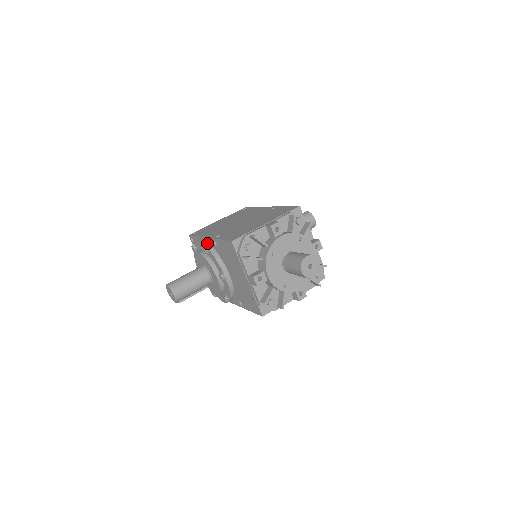
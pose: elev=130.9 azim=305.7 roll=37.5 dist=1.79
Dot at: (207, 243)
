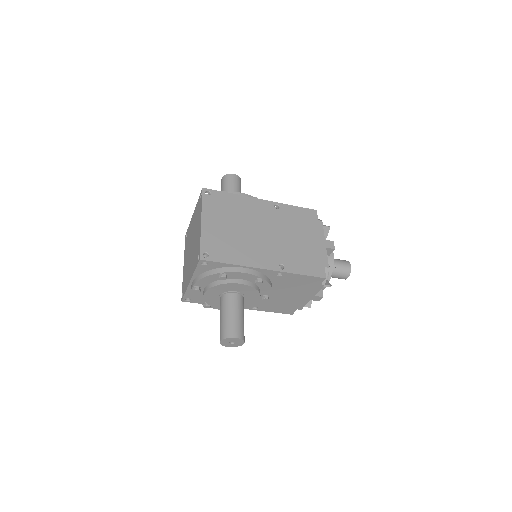
Dot at: (260, 274)
